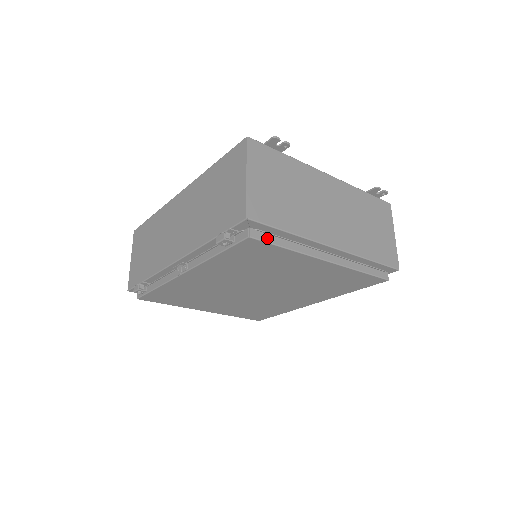
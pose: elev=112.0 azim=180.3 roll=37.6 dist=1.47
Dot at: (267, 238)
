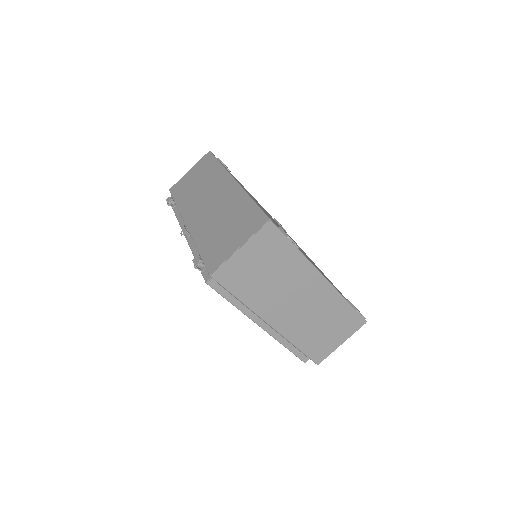
Dot at: (221, 290)
